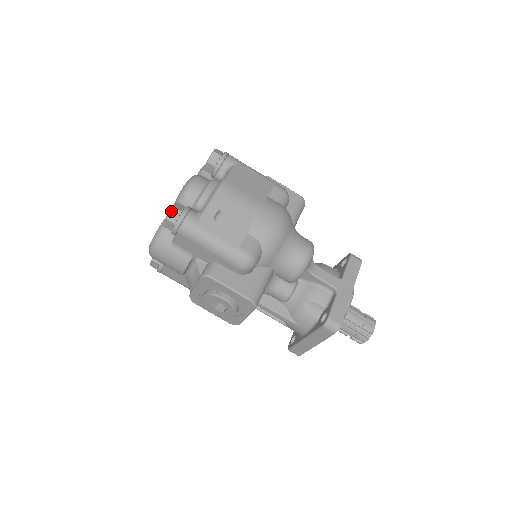
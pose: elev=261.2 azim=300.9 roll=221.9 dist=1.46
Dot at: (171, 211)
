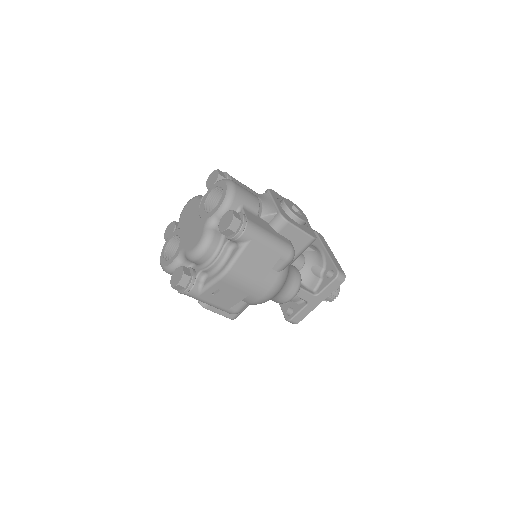
Dot at: (176, 286)
